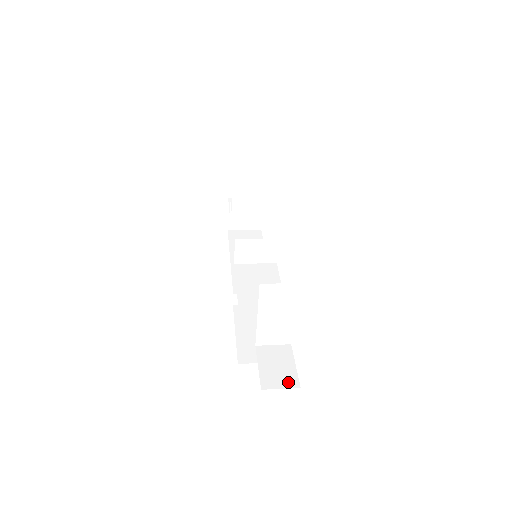
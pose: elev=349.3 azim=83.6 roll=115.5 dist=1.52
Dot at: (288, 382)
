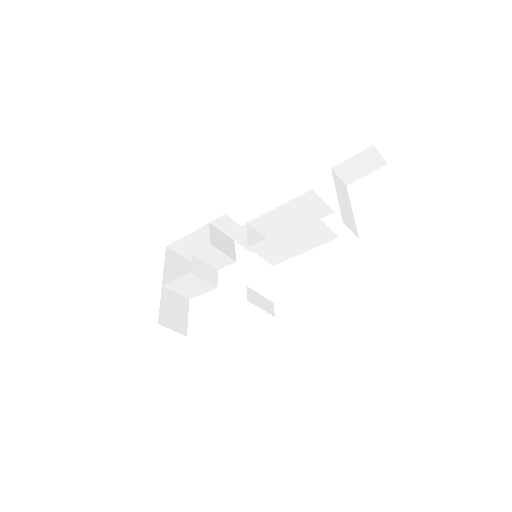
Dot at: occluded
